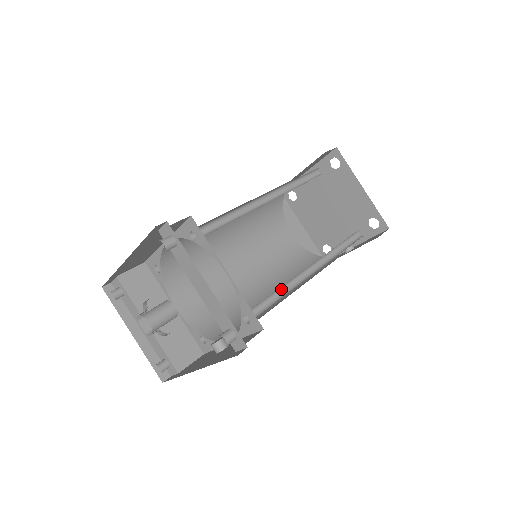
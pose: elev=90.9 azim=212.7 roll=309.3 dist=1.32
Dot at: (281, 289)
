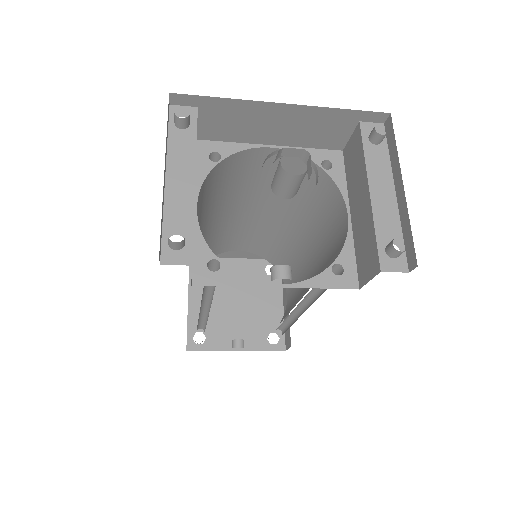
Dot at: occluded
